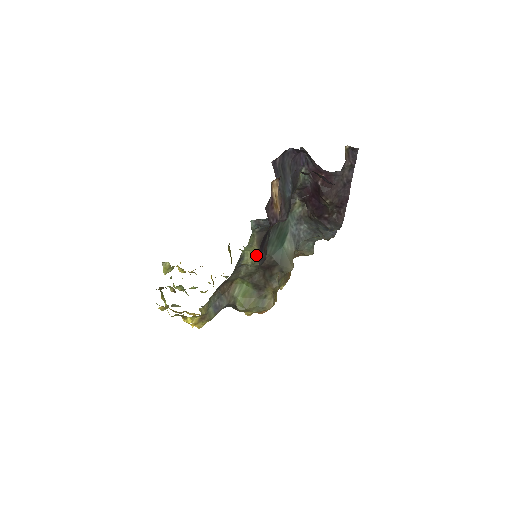
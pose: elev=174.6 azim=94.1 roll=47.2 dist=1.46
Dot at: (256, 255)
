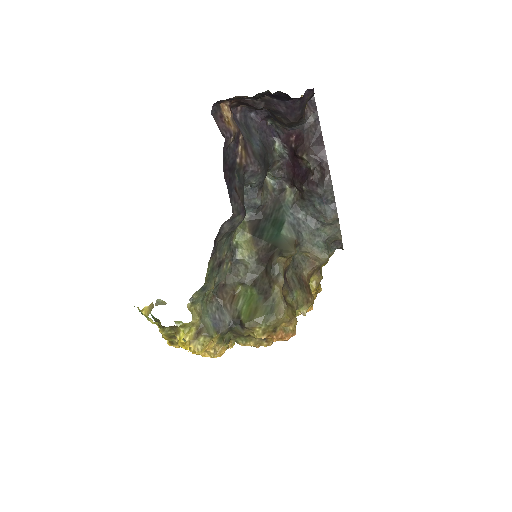
Dot at: (251, 245)
